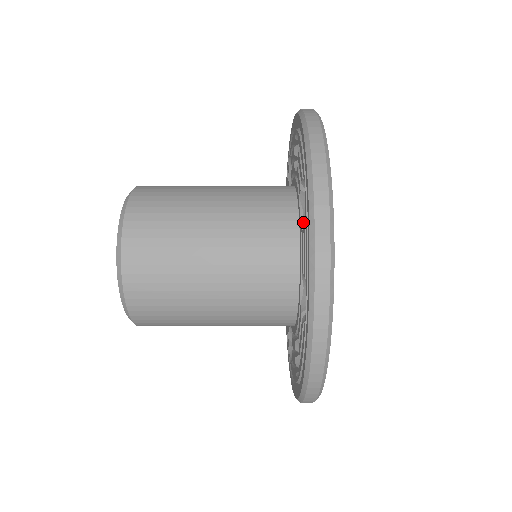
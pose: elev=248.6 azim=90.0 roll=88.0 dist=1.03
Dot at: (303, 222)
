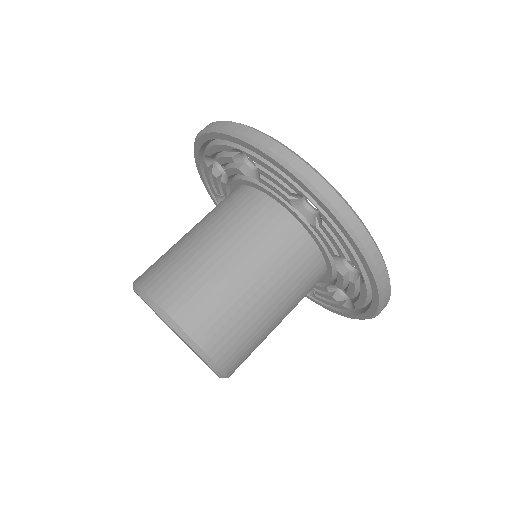
Dot at: (258, 179)
